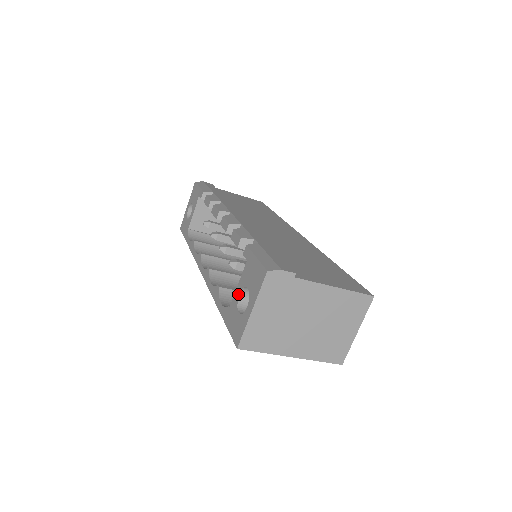
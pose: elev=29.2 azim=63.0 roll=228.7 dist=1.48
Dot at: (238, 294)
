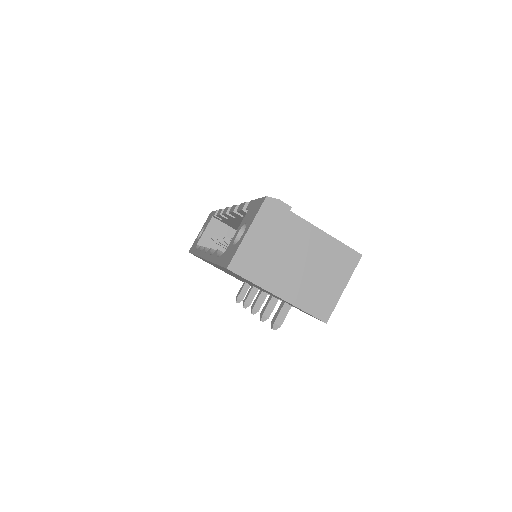
Dot at: (236, 235)
